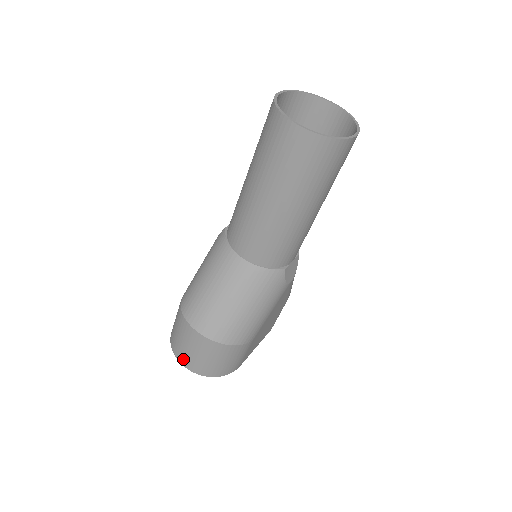
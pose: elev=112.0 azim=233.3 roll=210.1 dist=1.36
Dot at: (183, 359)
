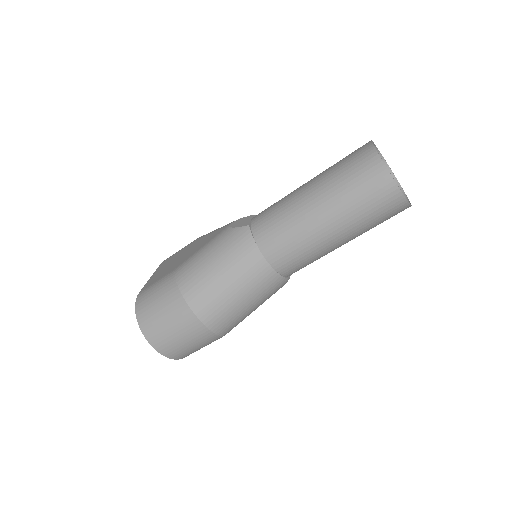
Dot at: (156, 339)
